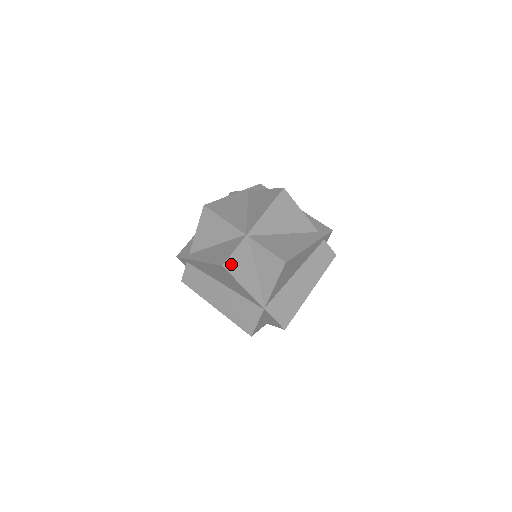
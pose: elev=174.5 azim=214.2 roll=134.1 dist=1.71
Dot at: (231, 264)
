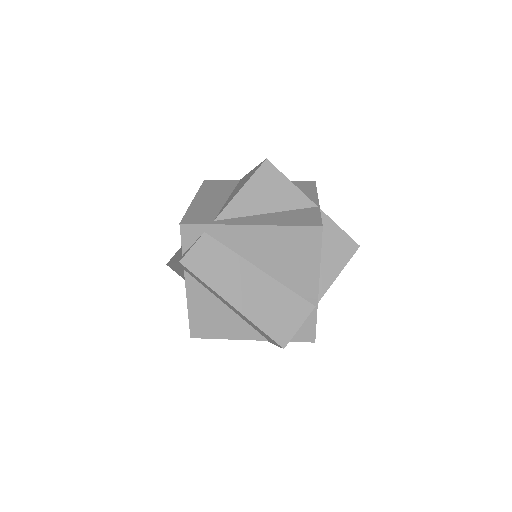
Dot at: occluded
